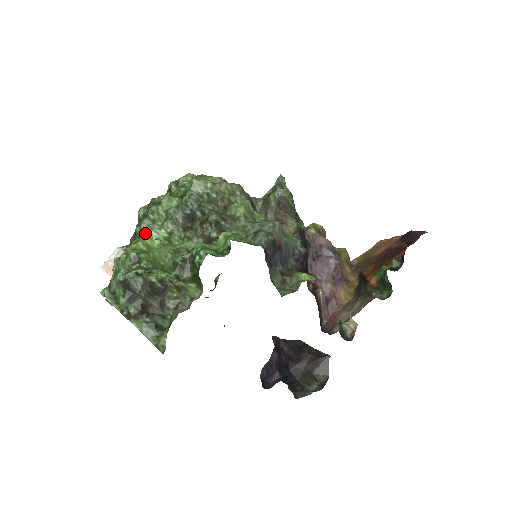
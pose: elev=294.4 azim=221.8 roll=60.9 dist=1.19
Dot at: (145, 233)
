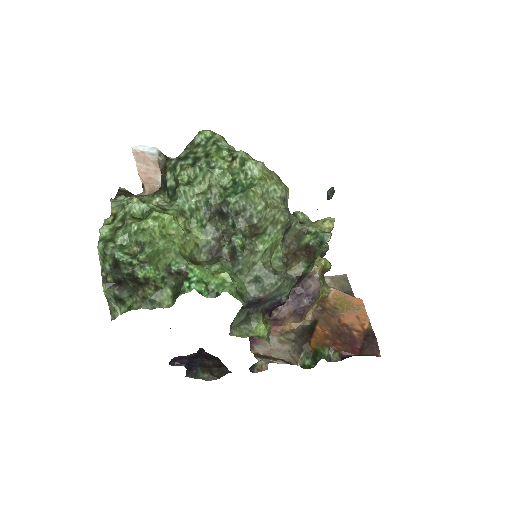
Dot at: (177, 190)
